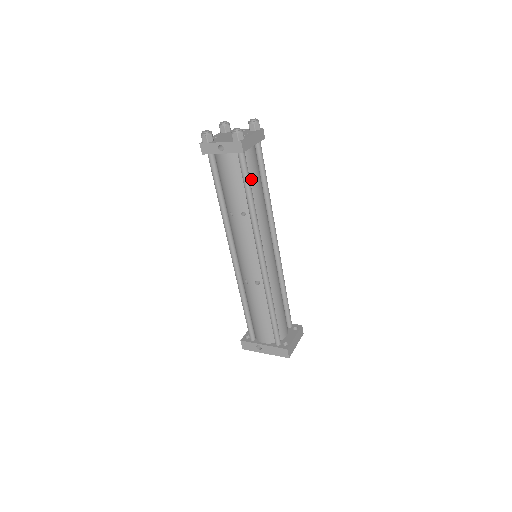
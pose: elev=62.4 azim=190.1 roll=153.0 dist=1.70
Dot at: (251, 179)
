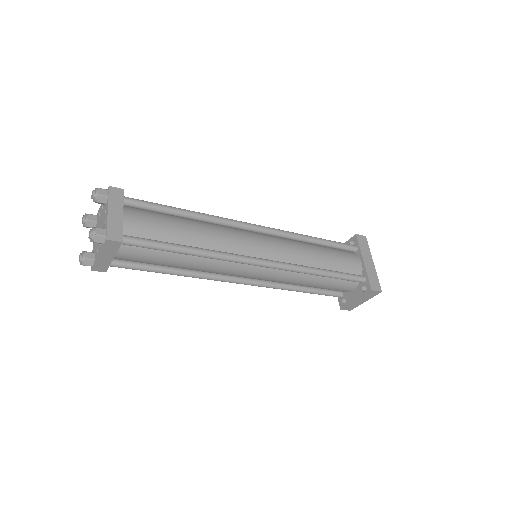
Dot at: (151, 263)
